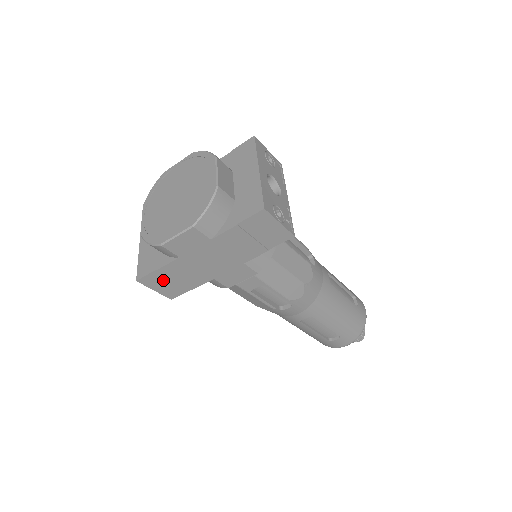
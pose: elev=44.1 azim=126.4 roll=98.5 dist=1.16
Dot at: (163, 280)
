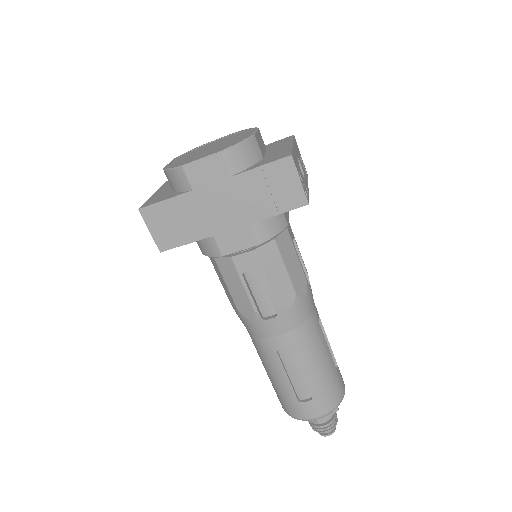
Dot at: (164, 219)
